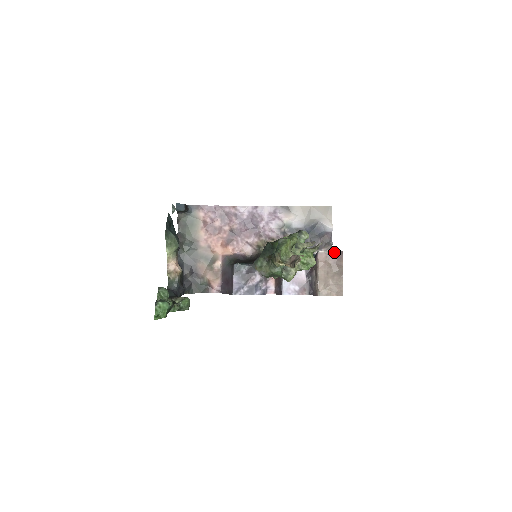
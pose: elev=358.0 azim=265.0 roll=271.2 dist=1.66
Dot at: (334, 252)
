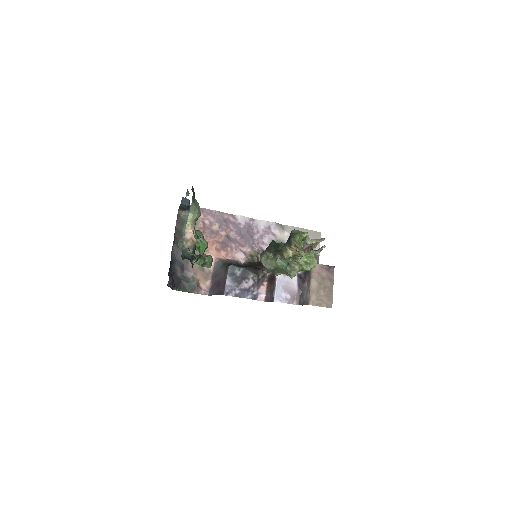
Dot at: (327, 266)
